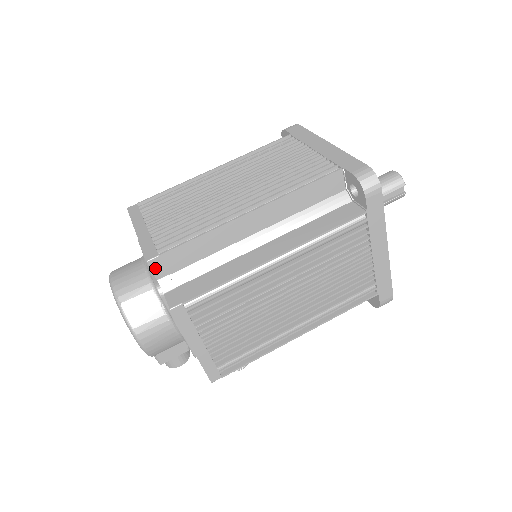
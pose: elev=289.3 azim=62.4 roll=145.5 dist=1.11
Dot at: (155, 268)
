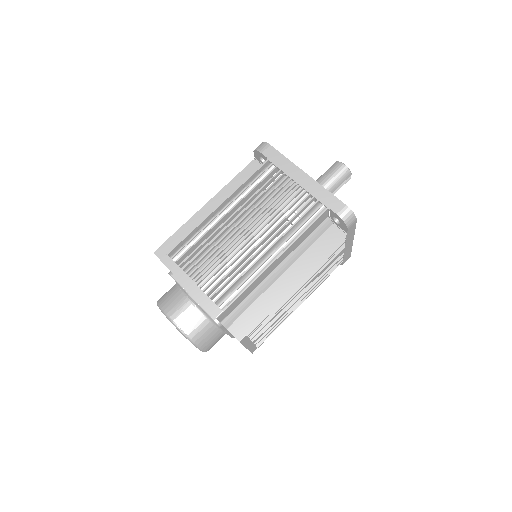
Dot at: (220, 318)
